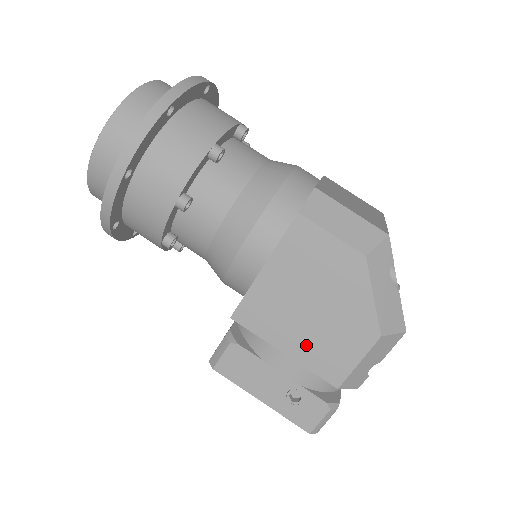
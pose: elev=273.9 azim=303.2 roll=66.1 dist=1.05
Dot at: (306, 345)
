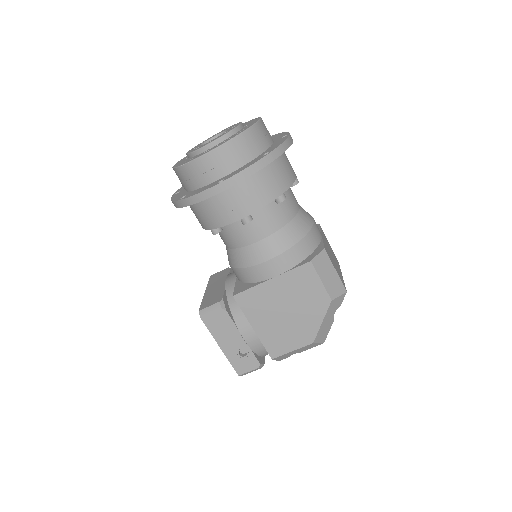
Dot at: (269, 330)
